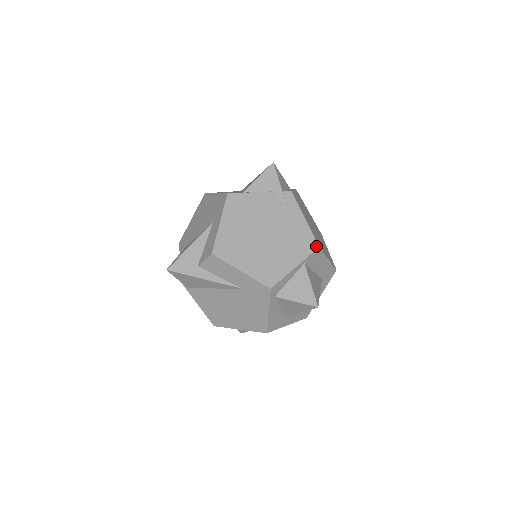
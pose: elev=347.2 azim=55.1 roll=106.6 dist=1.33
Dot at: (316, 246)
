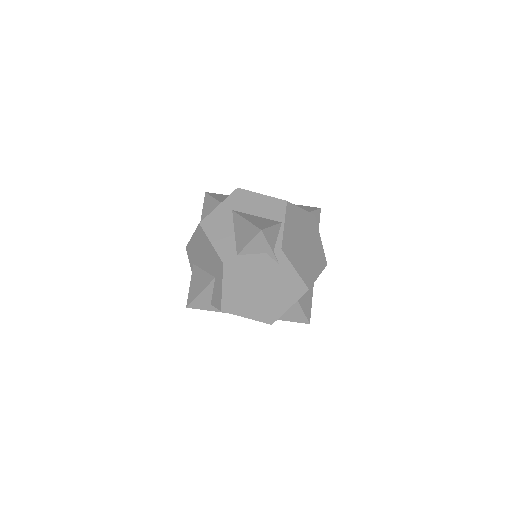
Dot at: (306, 289)
